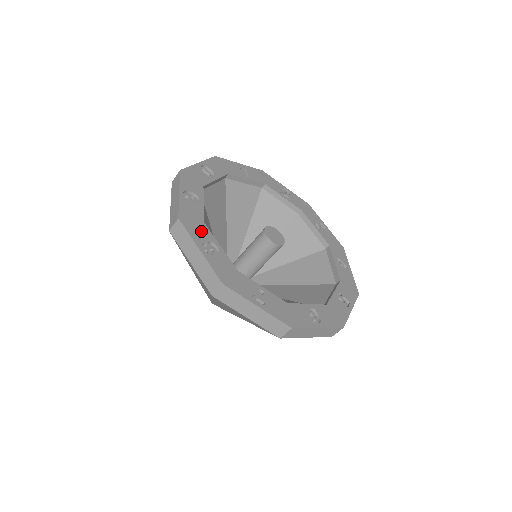
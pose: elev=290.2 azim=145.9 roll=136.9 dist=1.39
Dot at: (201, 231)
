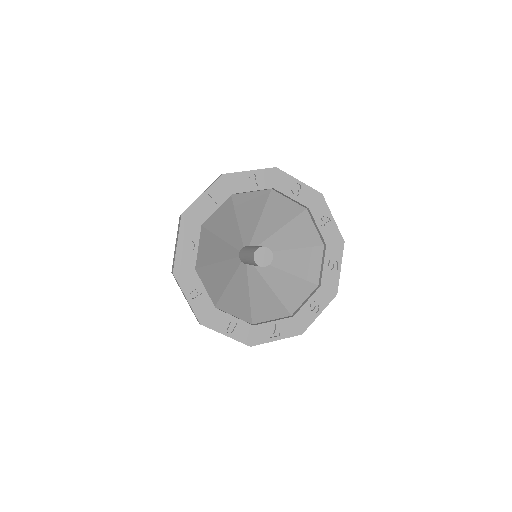
Dot at: (218, 318)
